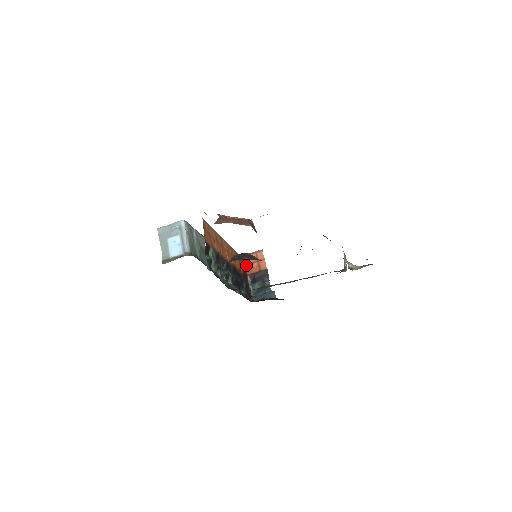
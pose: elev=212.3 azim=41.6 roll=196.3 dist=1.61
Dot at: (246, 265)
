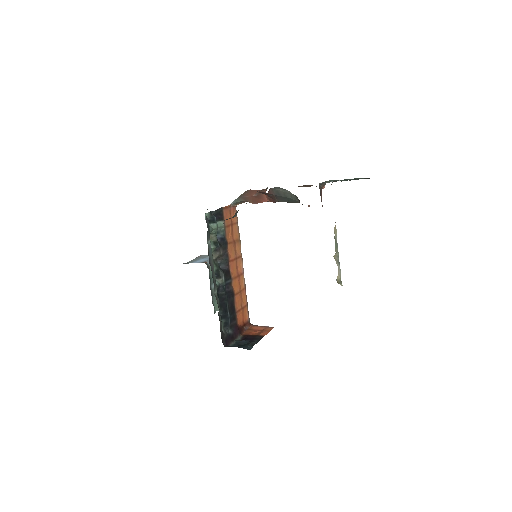
Dot at: (248, 330)
